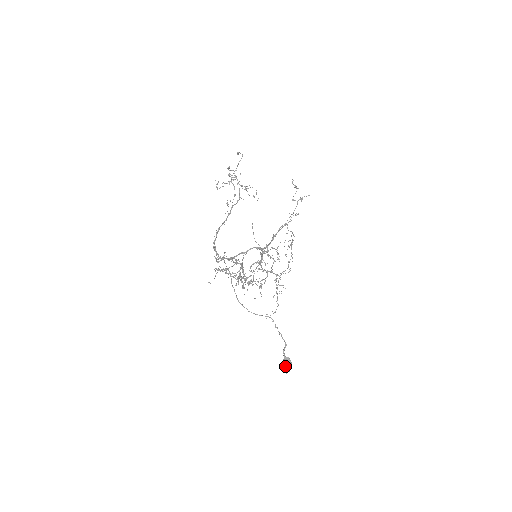
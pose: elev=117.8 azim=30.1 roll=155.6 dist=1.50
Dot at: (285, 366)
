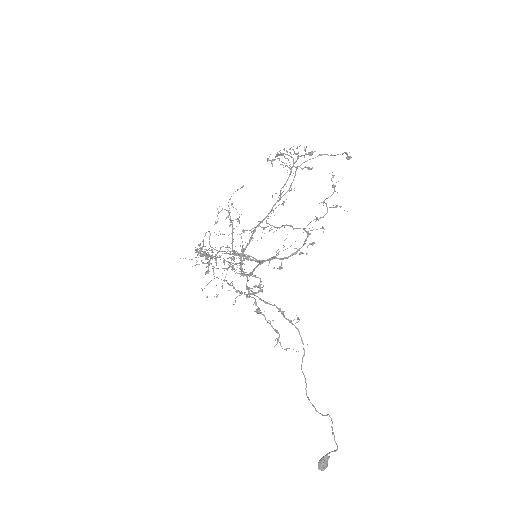
Dot at: (325, 466)
